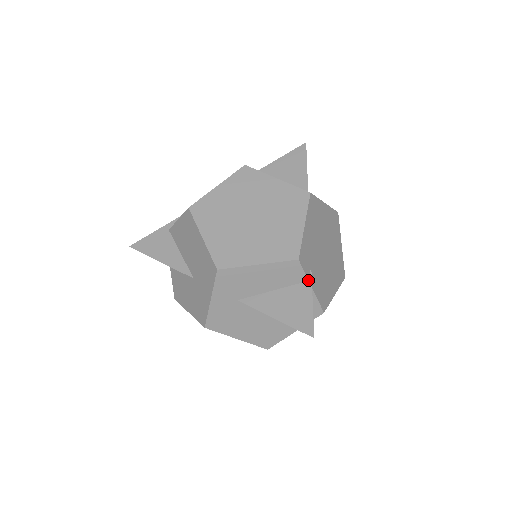
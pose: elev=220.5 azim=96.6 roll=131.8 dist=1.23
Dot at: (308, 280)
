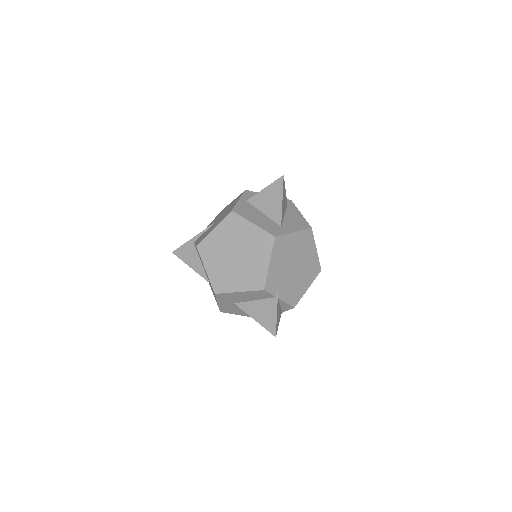
Dot at: (275, 297)
